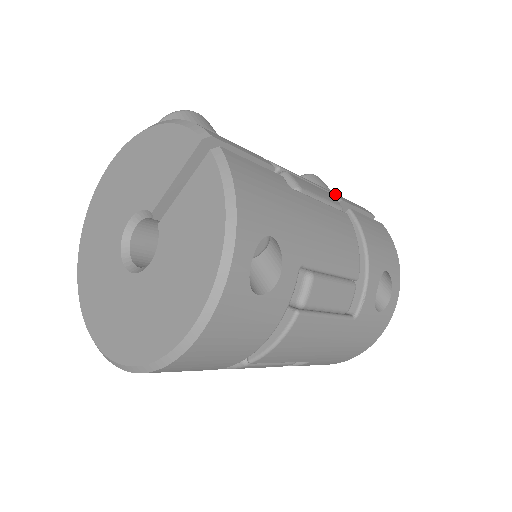
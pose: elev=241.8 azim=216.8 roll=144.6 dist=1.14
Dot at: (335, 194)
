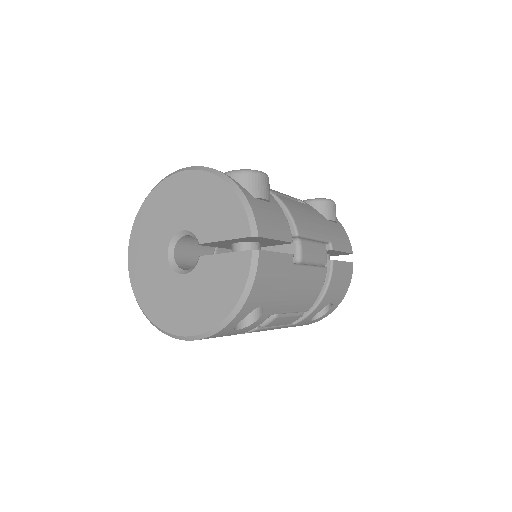
Dot at: (331, 242)
